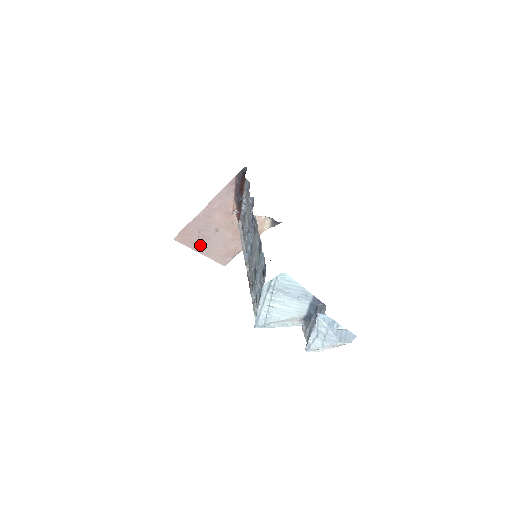
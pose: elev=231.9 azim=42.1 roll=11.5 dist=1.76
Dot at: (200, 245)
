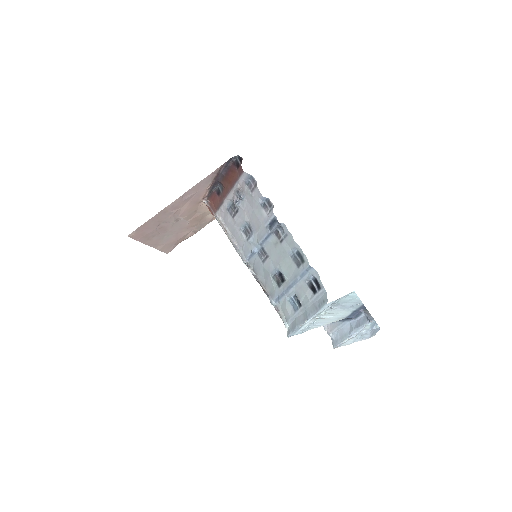
Dot at: (153, 237)
